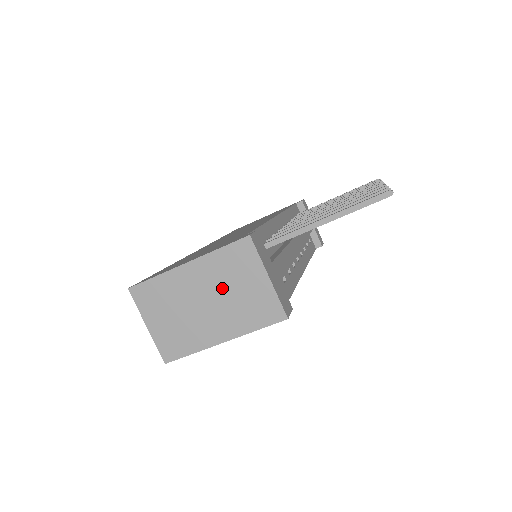
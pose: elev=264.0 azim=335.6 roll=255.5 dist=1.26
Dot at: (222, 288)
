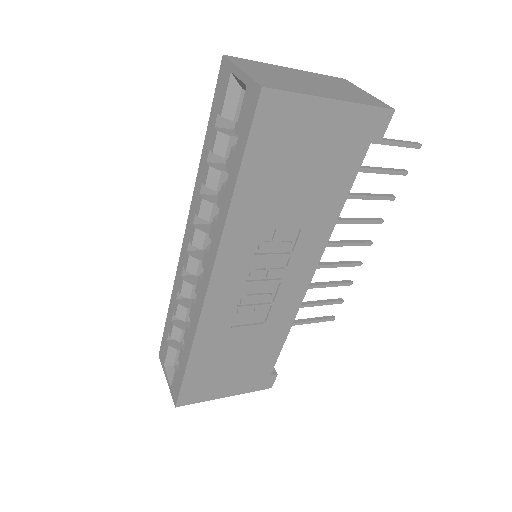
Dot at: (326, 83)
